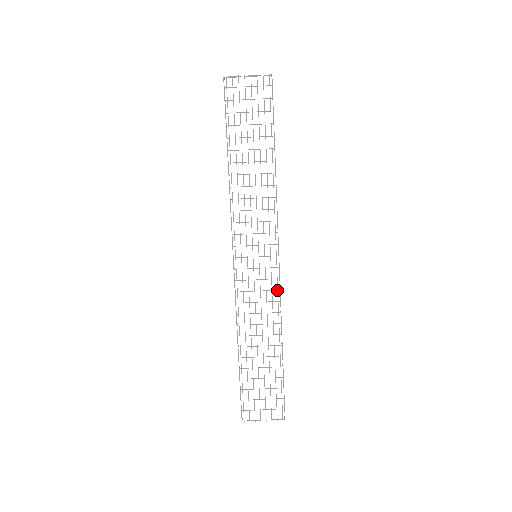
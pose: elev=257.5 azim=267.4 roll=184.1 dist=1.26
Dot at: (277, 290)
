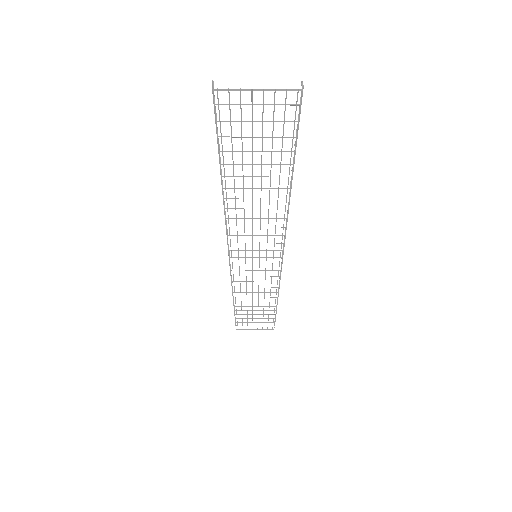
Dot at: occluded
